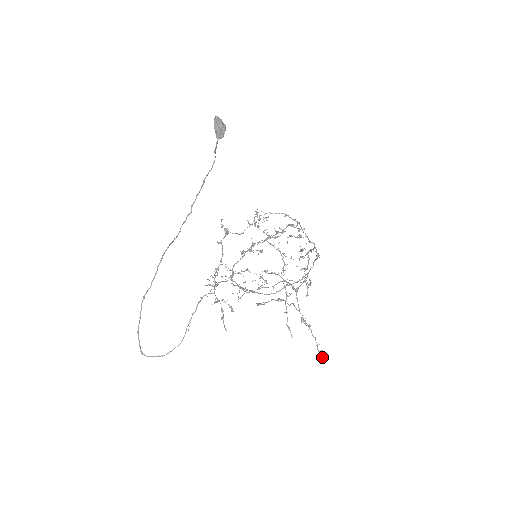
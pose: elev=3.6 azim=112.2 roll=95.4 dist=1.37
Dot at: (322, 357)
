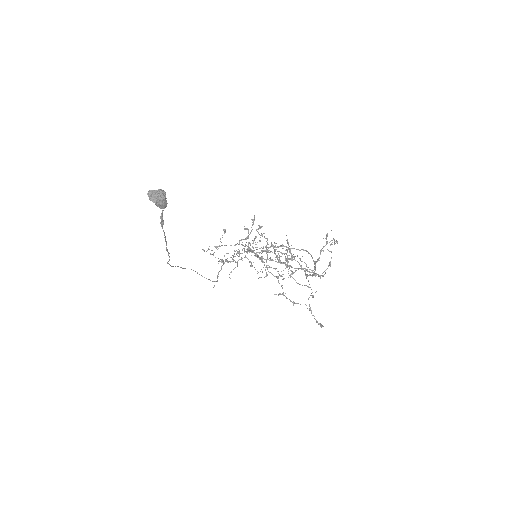
Dot at: occluded
